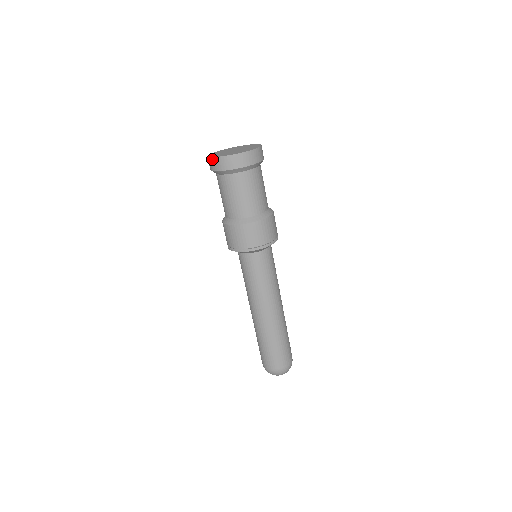
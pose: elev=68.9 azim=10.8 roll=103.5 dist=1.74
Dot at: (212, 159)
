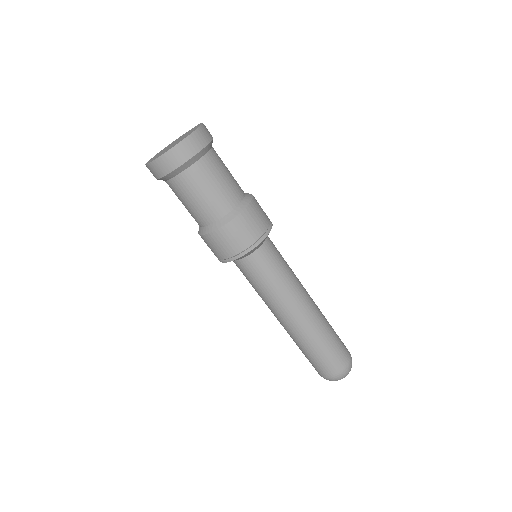
Dot at: occluded
